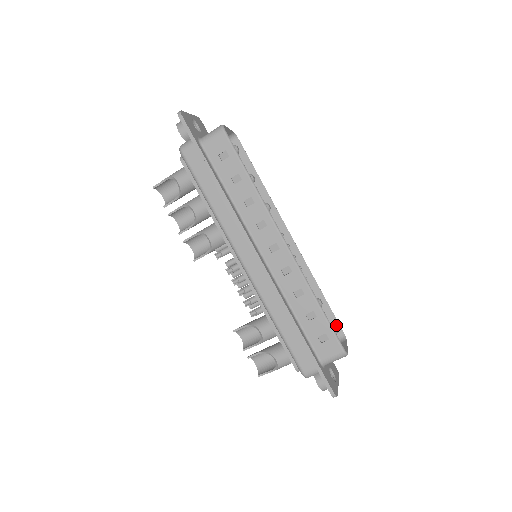
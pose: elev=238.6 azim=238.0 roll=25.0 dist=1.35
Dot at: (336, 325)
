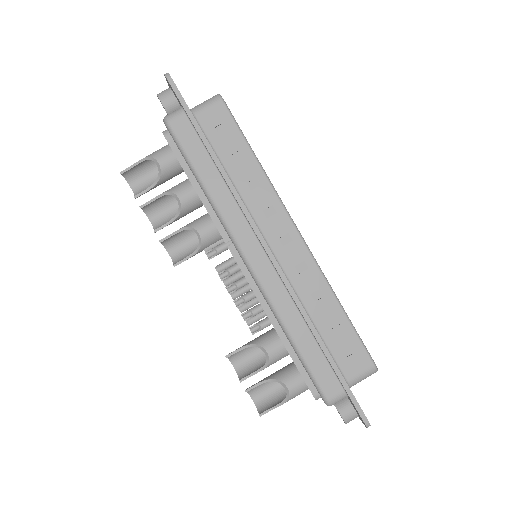
Dot at: occluded
